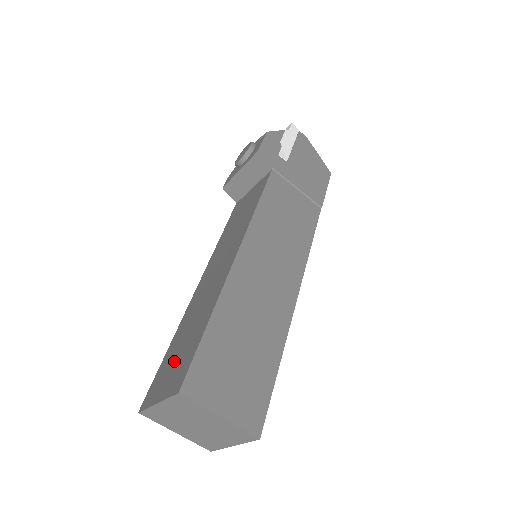
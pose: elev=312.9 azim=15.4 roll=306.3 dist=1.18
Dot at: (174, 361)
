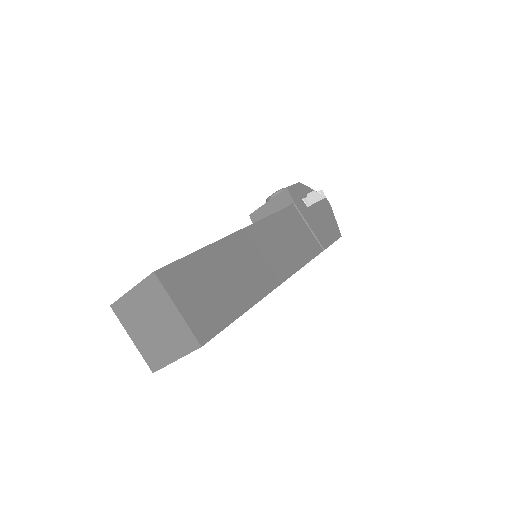
Dot at: occluded
